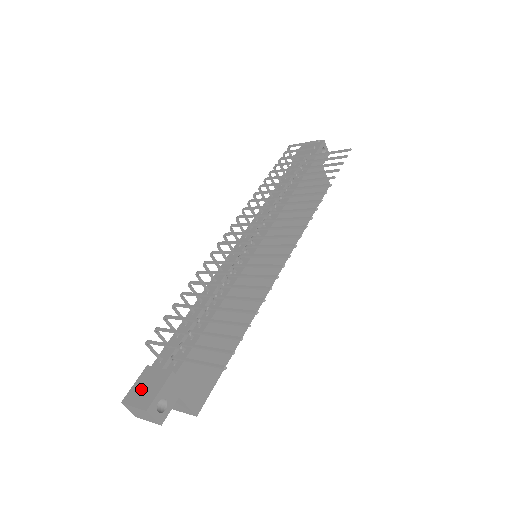
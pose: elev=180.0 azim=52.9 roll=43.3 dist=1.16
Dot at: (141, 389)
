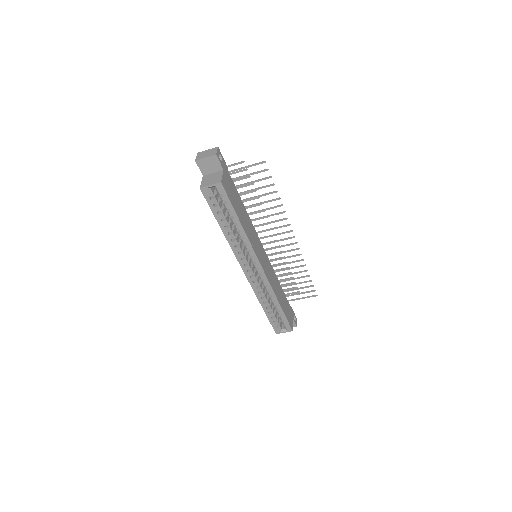
Dot at: occluded
